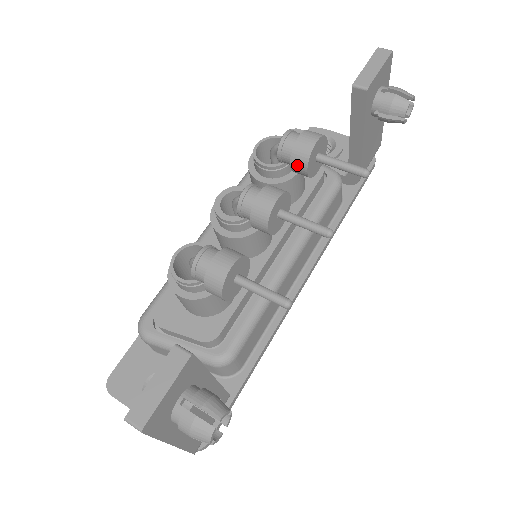
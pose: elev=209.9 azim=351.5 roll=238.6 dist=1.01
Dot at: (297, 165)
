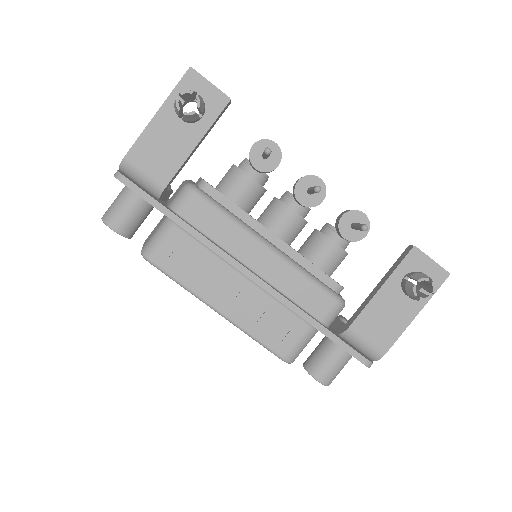
Dot at: (343, 213)
